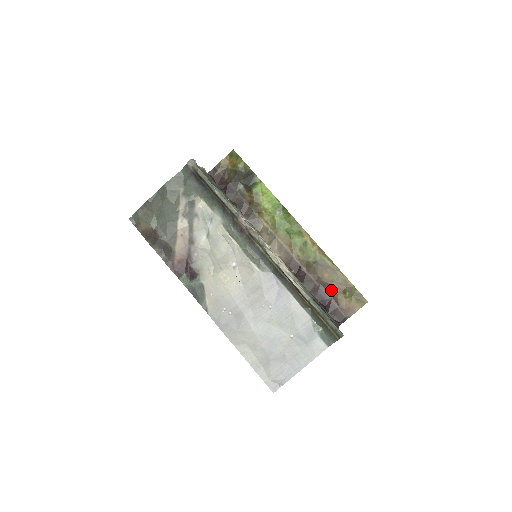
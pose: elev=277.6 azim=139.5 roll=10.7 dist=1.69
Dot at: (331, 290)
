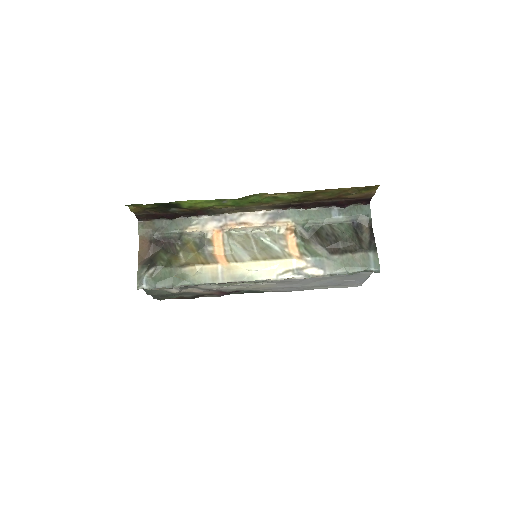
Dot at: (336, 198)
